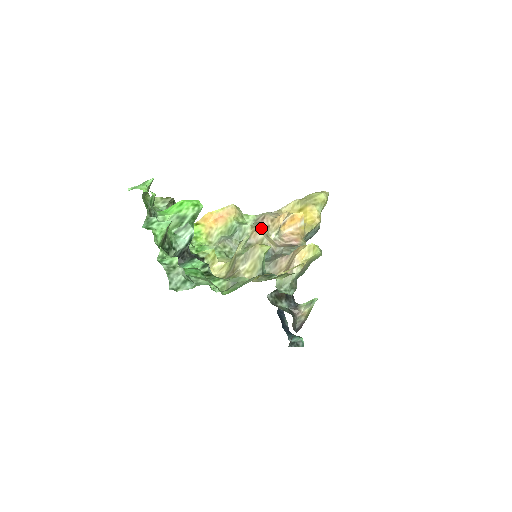
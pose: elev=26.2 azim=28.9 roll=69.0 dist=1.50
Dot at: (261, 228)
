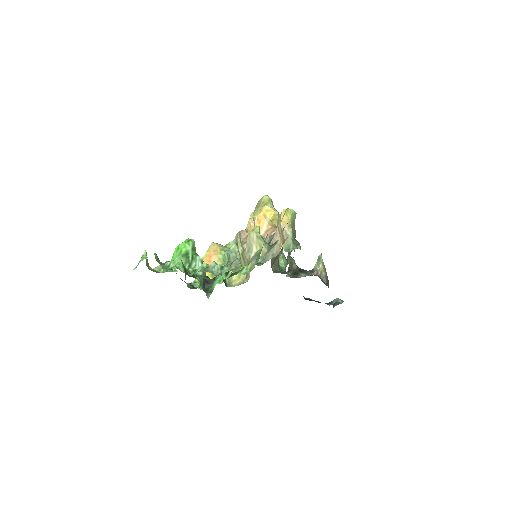
Dot at: (244, 240)
